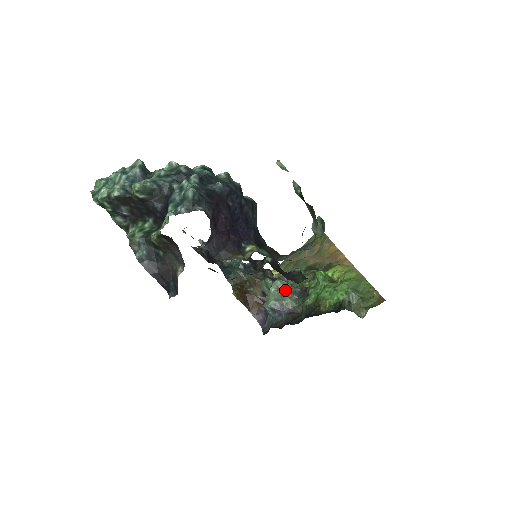
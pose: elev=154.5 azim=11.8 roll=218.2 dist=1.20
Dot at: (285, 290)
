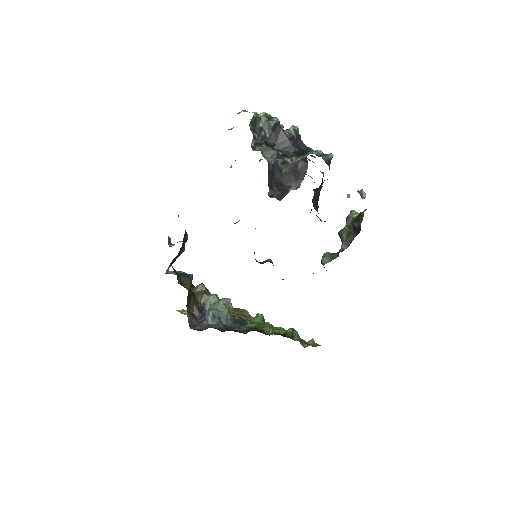
Dot at: (231, 309)
